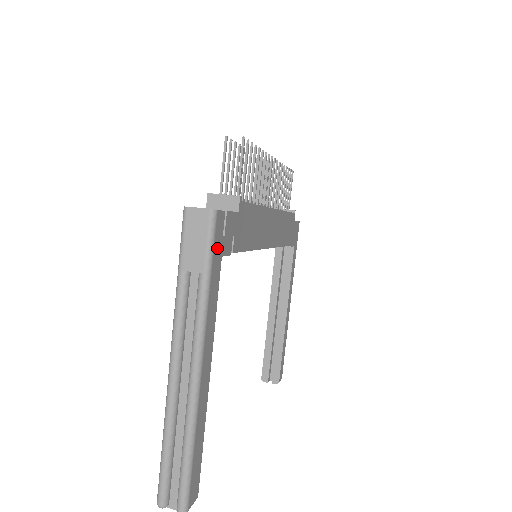
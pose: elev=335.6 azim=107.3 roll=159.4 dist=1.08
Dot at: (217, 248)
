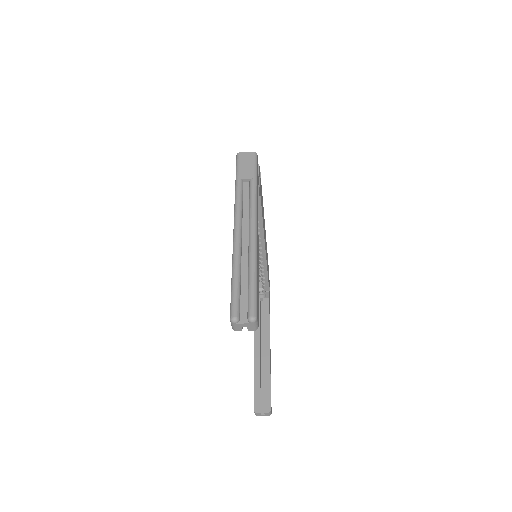
Dot at: occluded
